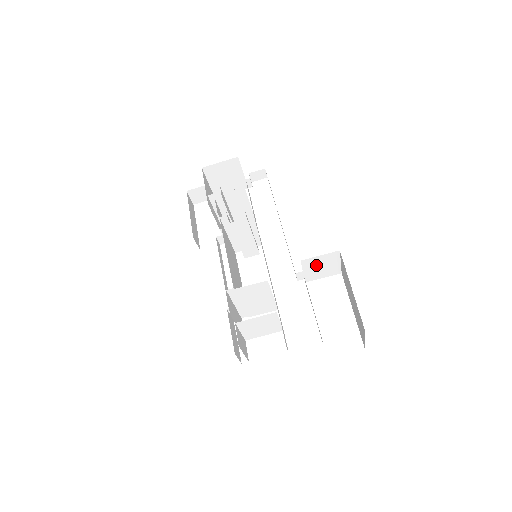
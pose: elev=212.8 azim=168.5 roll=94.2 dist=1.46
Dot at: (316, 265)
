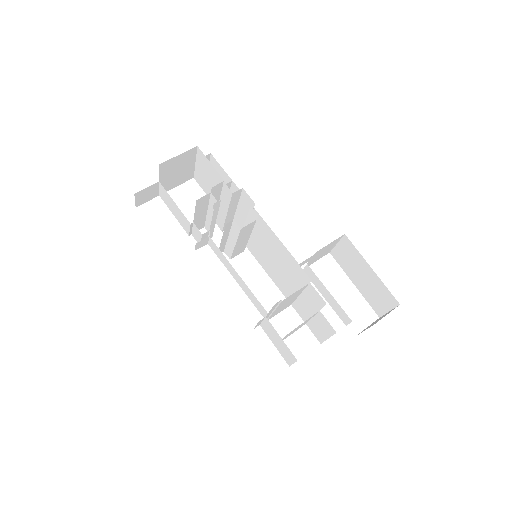
Dot at: (321, 252)
